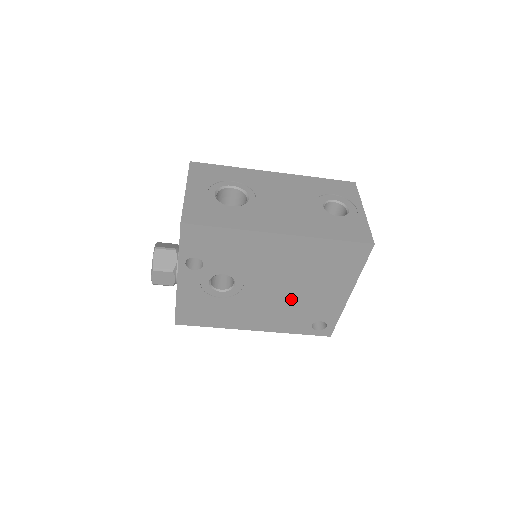
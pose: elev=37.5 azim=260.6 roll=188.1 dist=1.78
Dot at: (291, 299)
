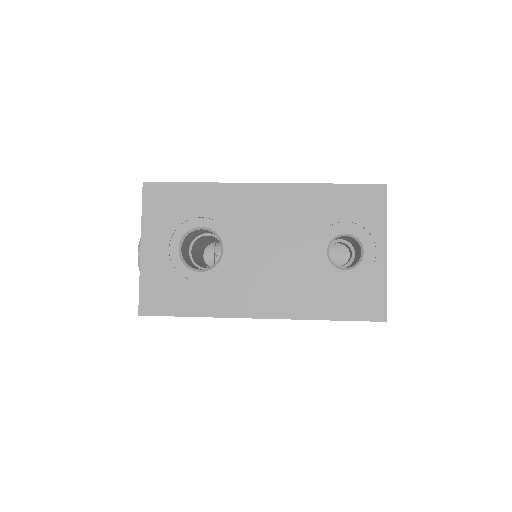
Dot at: occluded
